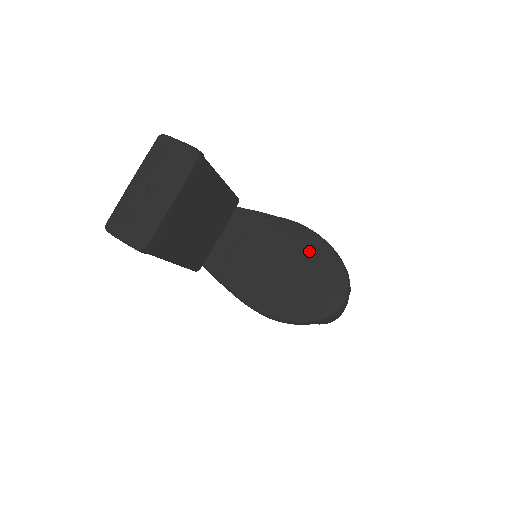
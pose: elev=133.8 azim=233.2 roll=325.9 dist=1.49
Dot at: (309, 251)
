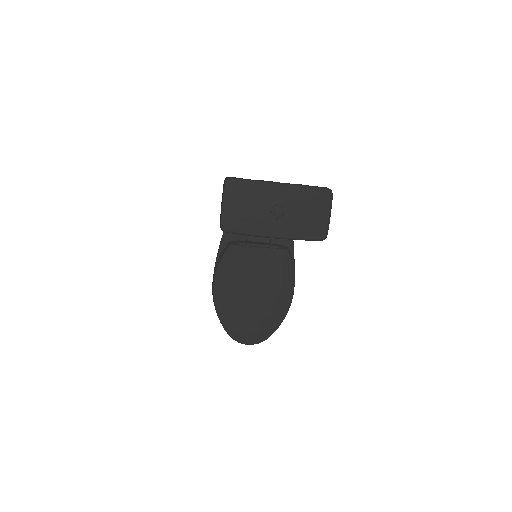
Dot at: (276, 306)
